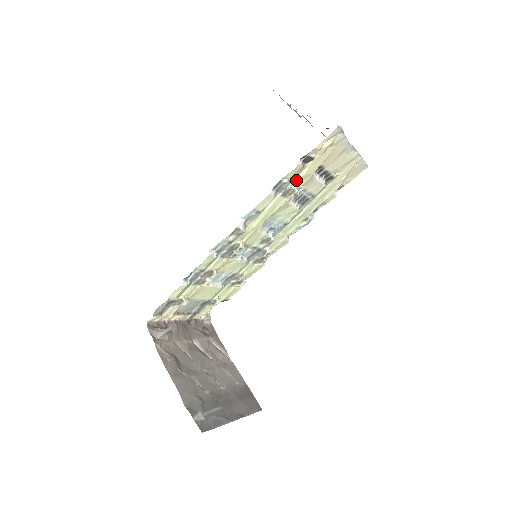
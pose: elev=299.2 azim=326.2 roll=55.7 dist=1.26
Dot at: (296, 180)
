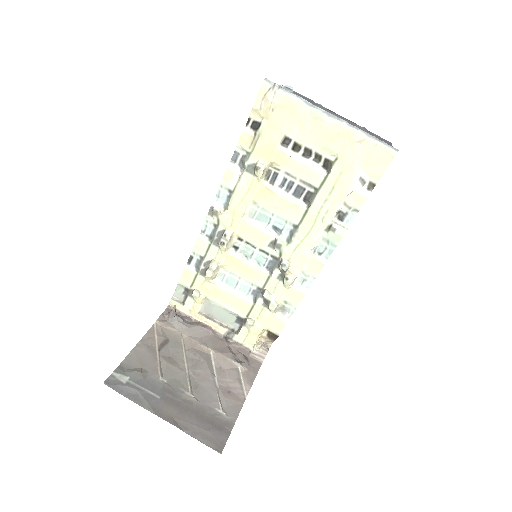
Dot at: (256, 152)
